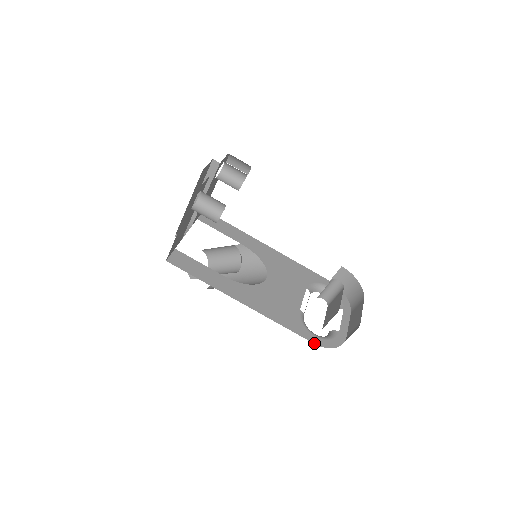
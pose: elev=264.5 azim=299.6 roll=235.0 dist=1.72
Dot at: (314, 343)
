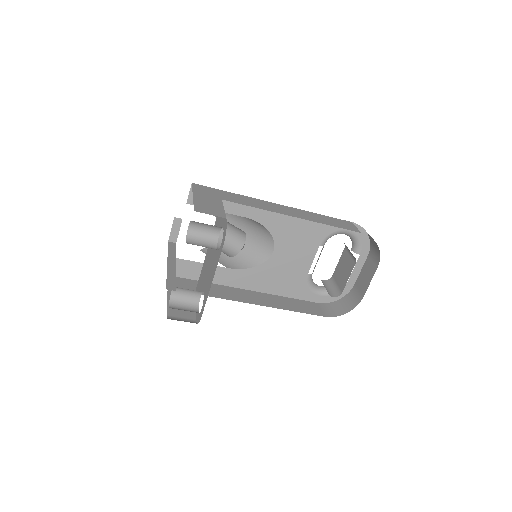
Dot at: (317, 302)
